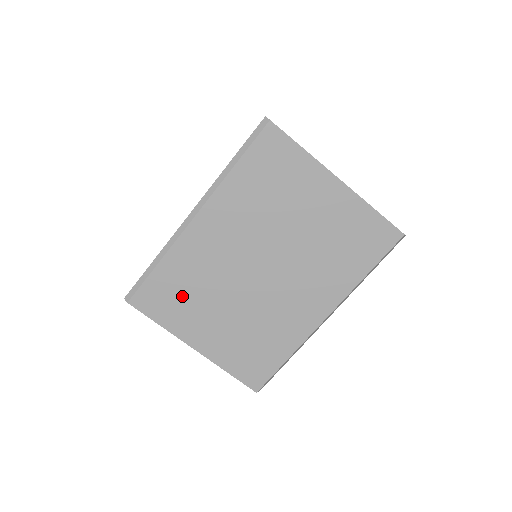
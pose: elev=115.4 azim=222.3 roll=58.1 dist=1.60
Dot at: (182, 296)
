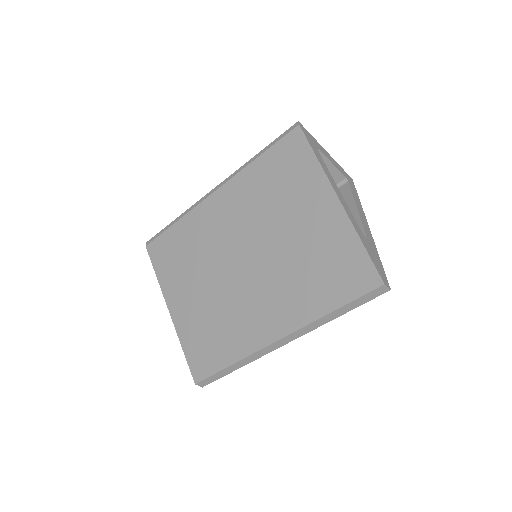
Dot at: (180, 258)
